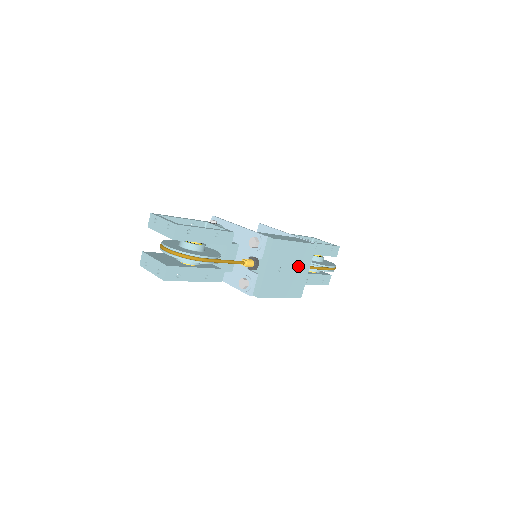
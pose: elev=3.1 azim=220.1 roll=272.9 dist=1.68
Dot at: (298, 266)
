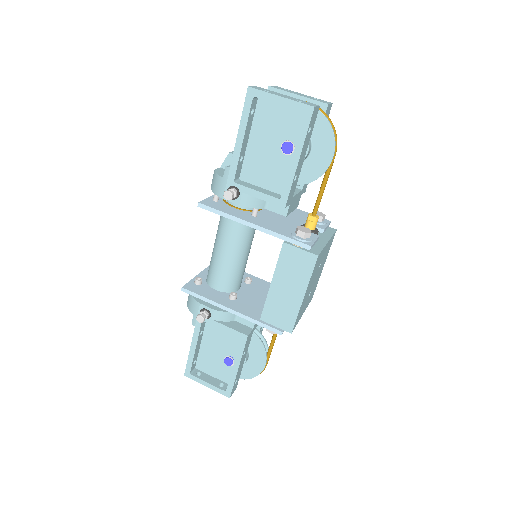
Dot at: (311, 292)
